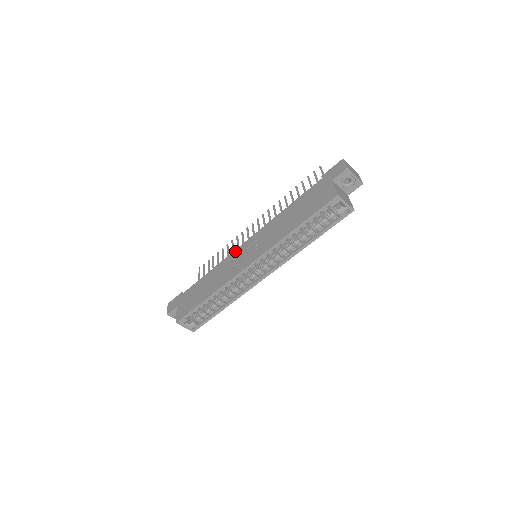
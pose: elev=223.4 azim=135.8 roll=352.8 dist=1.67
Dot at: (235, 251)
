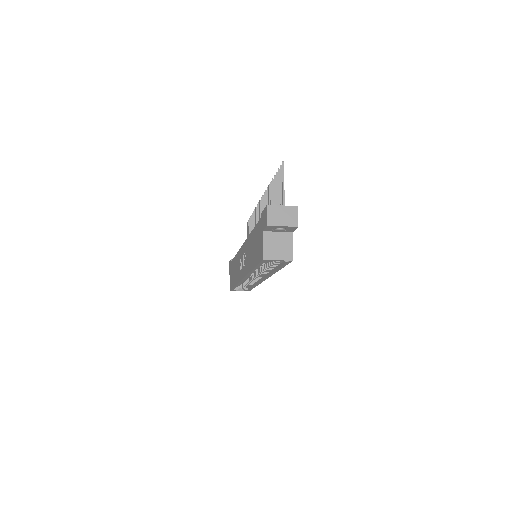
Dot at: (240, 249)
